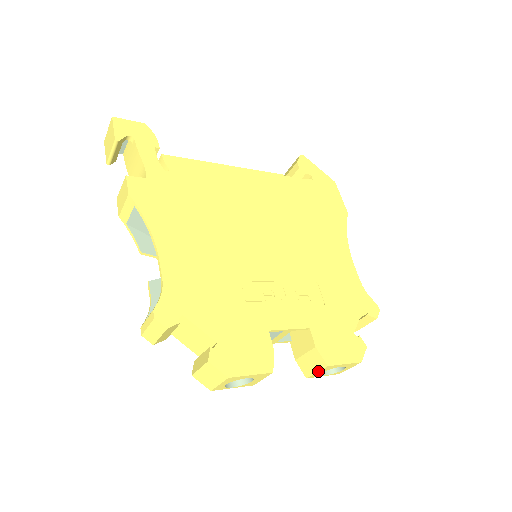
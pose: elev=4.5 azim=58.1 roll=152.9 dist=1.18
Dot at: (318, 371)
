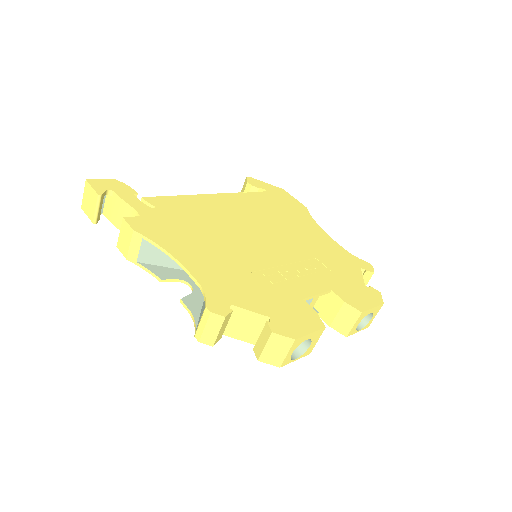
Dot at: (355, 323)
